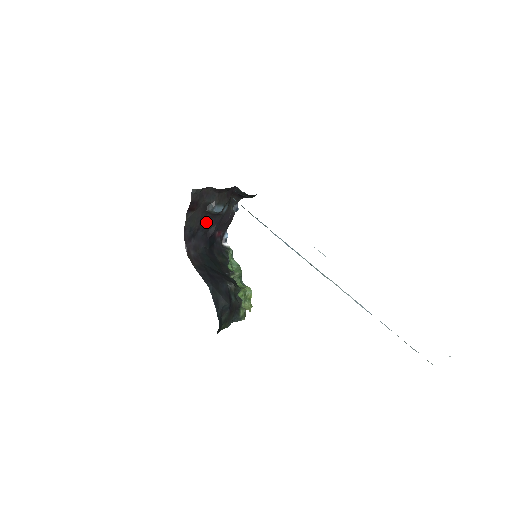
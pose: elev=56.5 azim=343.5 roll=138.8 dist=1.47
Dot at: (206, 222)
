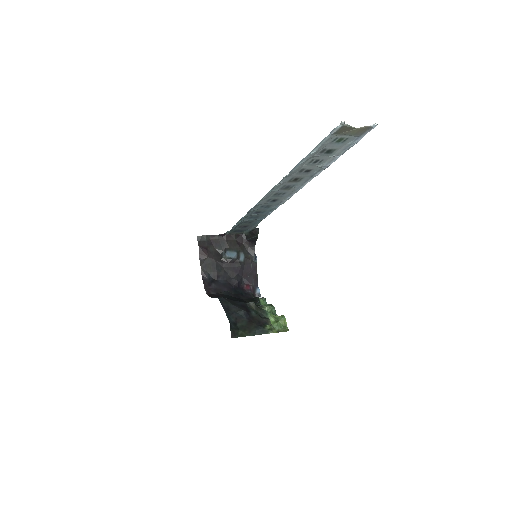
Dot at: (225, 271)
